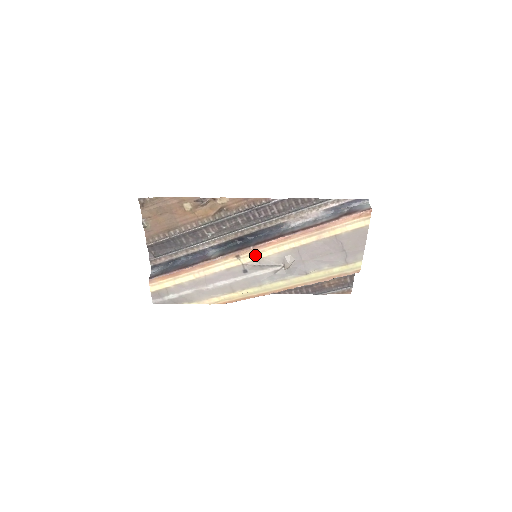
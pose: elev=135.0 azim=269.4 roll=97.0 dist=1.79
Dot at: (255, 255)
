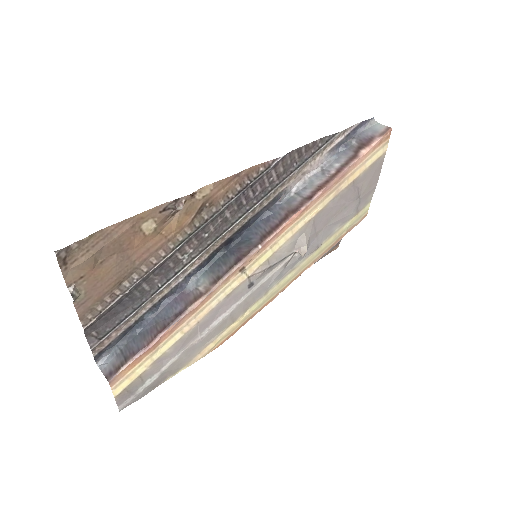
Dot at: (264, 255)
